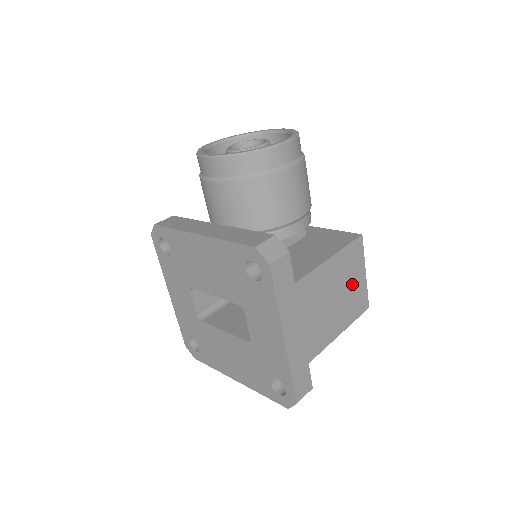
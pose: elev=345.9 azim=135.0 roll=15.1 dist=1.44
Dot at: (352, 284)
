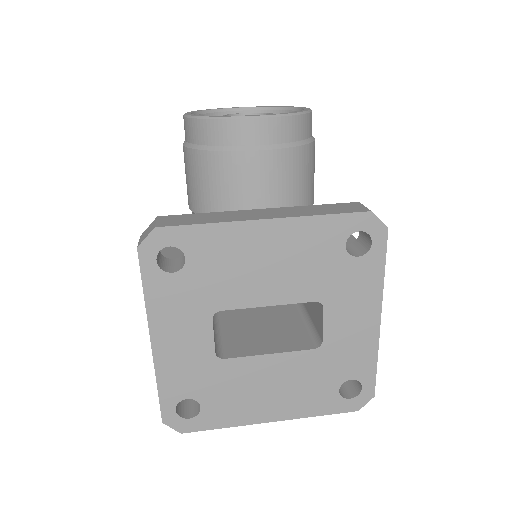
Dot at: occluded
